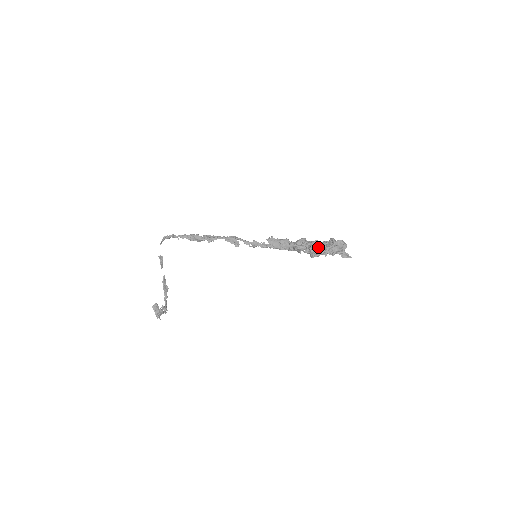
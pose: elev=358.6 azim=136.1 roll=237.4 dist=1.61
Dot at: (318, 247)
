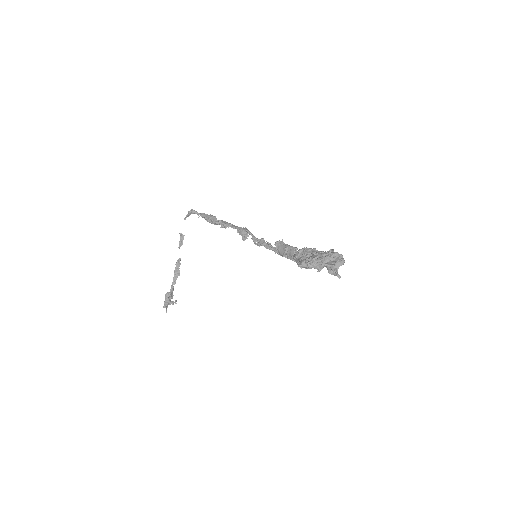
Dot at: (311, 255)
